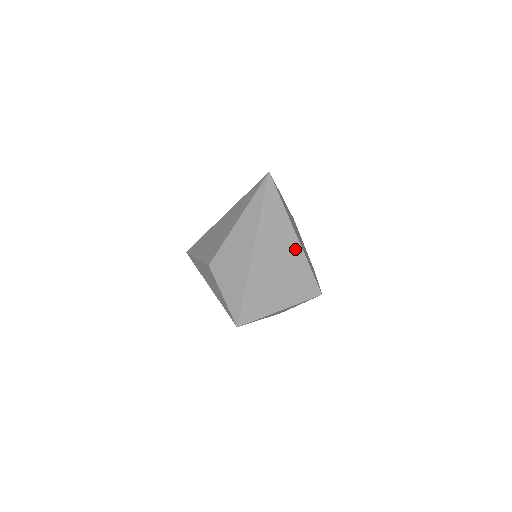
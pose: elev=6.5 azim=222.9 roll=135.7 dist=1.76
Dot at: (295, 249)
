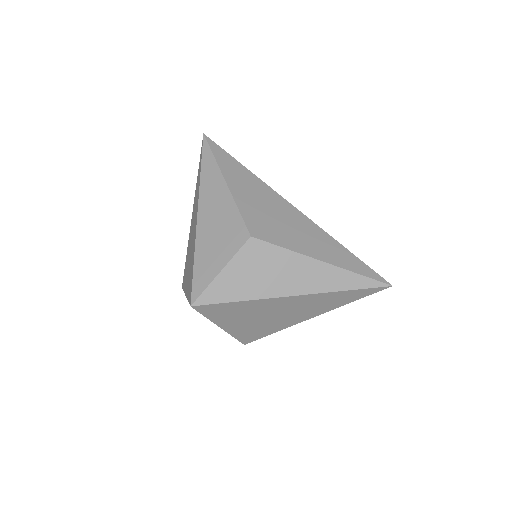
Dot at: (299, 319)
